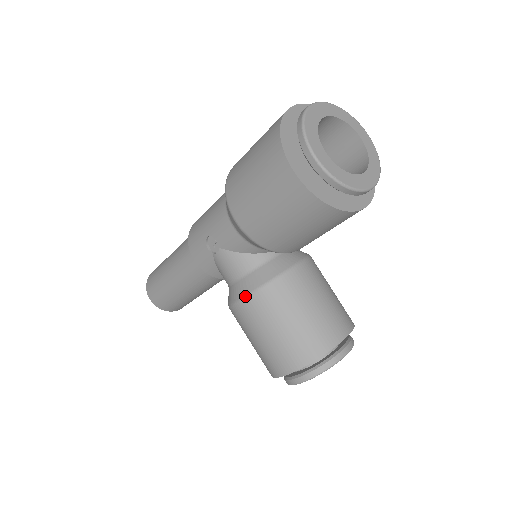
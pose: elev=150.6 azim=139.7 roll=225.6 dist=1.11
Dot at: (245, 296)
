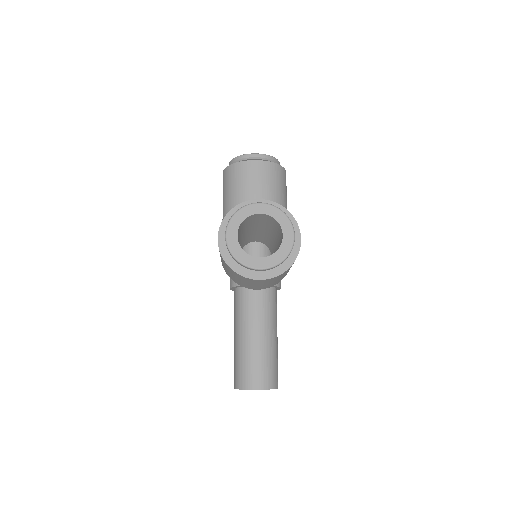
Dot at: occluded
